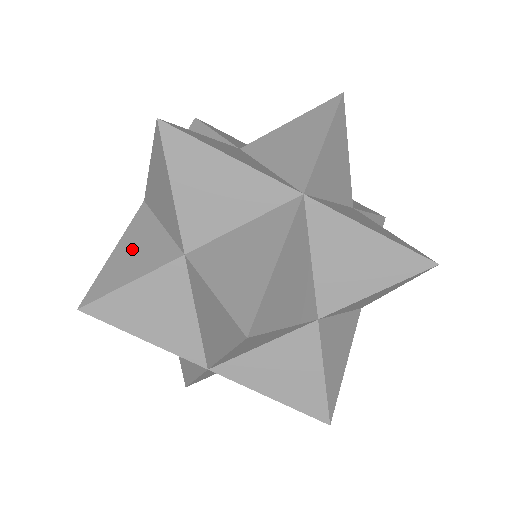
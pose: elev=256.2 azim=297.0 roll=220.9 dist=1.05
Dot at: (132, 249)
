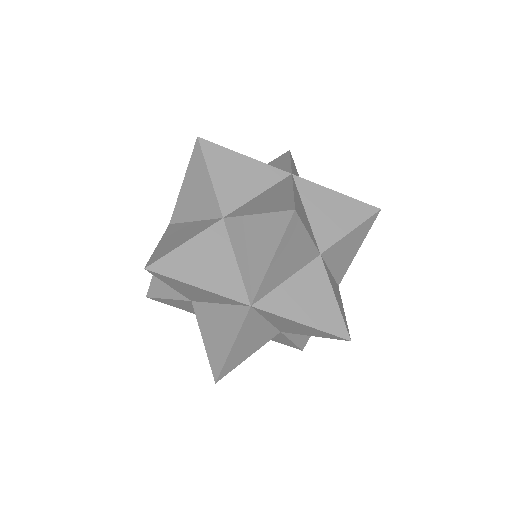
Dot at: occluded
